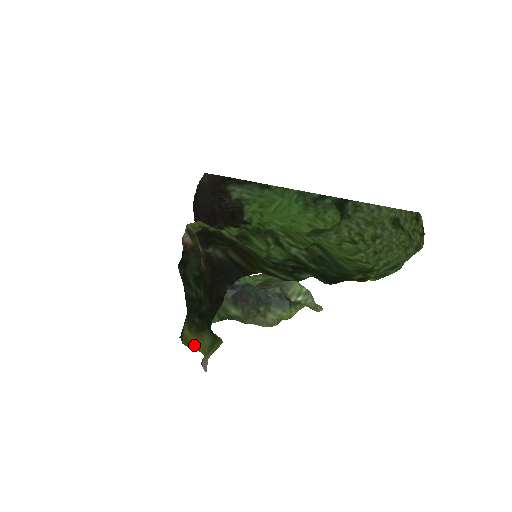
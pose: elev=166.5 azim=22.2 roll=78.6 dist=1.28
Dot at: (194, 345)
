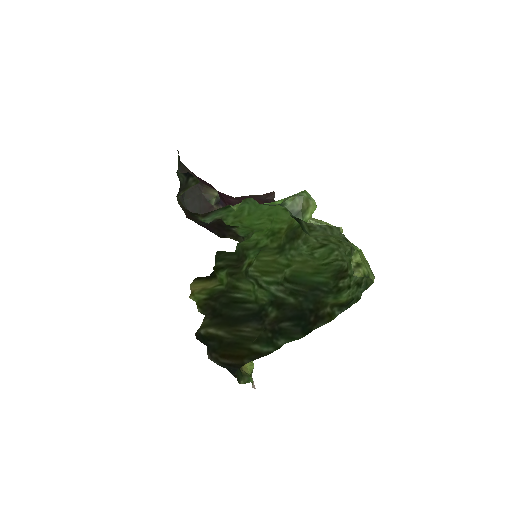
Dot at: occluded
